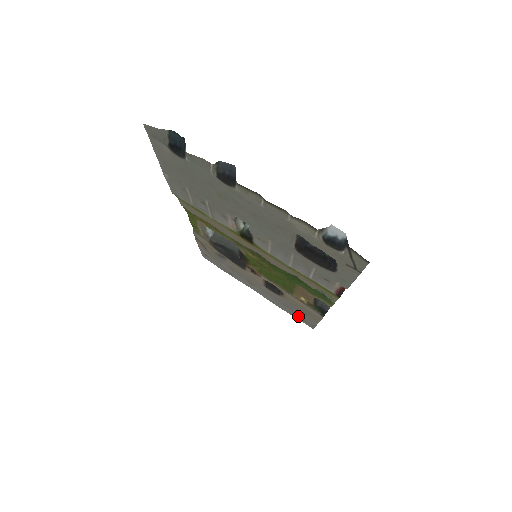
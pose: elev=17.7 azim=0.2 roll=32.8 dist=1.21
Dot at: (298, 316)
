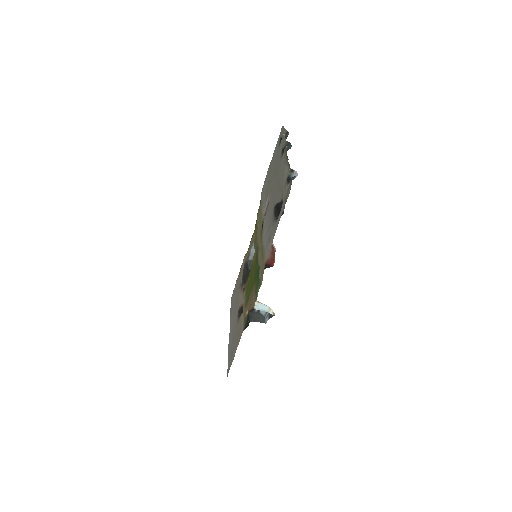
Dot at: occluded
